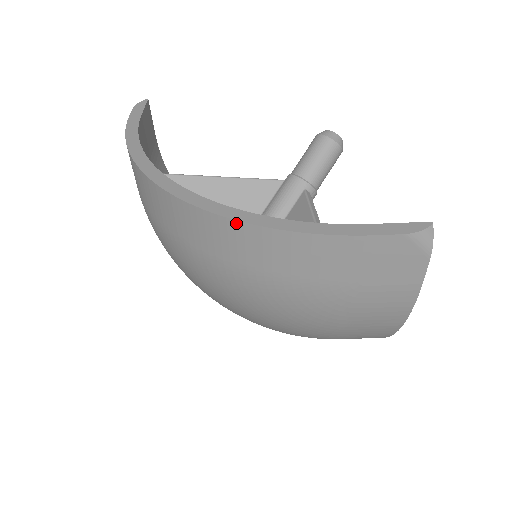
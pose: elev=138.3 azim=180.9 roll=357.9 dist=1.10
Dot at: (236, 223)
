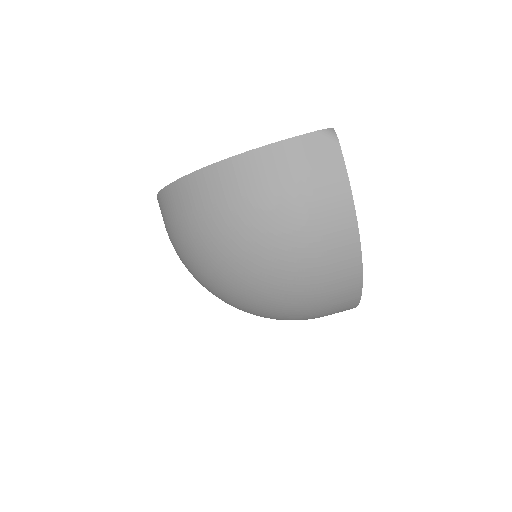
Dot at: (222, 163)
